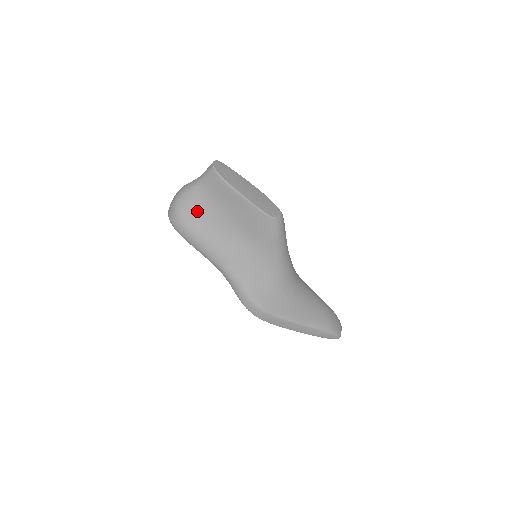
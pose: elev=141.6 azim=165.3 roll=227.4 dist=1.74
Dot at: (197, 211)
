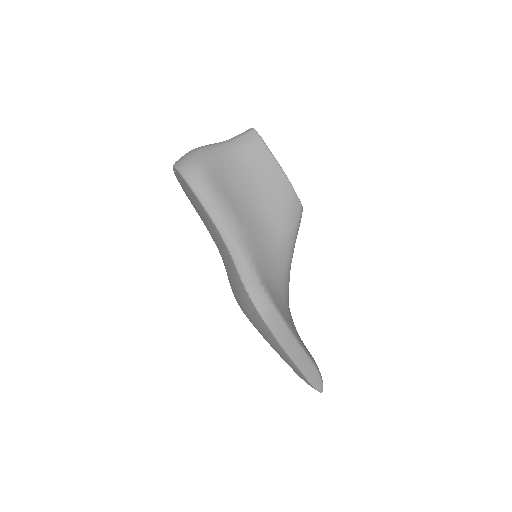
Dot at: (222, 168)
